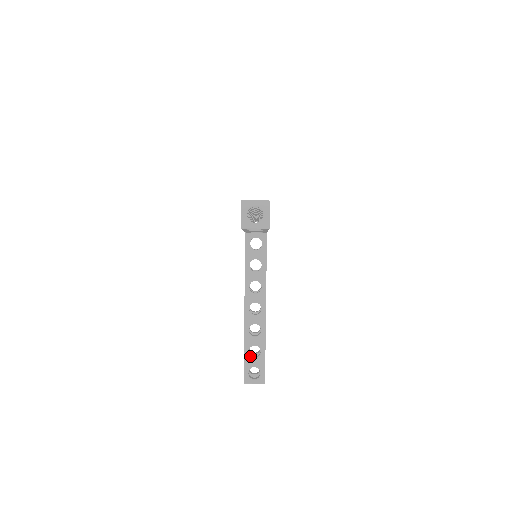
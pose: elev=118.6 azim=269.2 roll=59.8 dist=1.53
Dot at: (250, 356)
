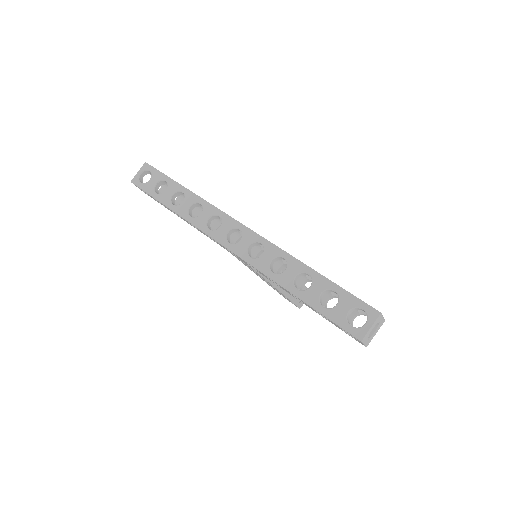
Dot at: occluded
